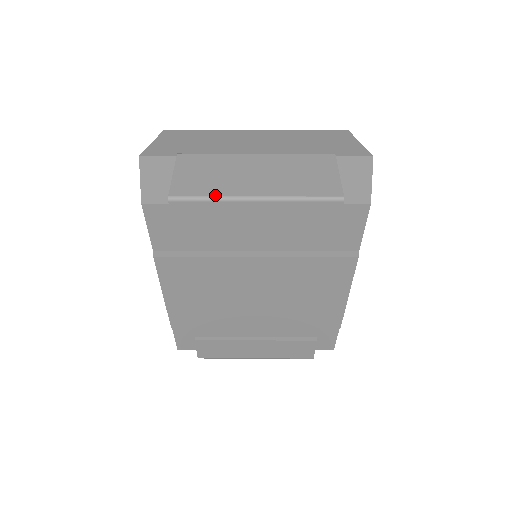
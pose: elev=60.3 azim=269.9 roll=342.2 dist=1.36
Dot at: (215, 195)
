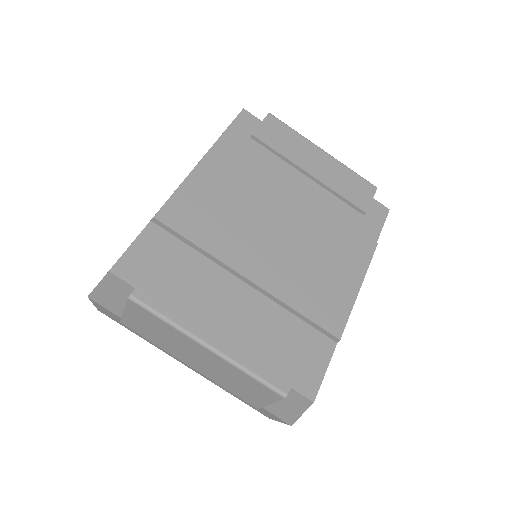
Dot at: (298, 134)
